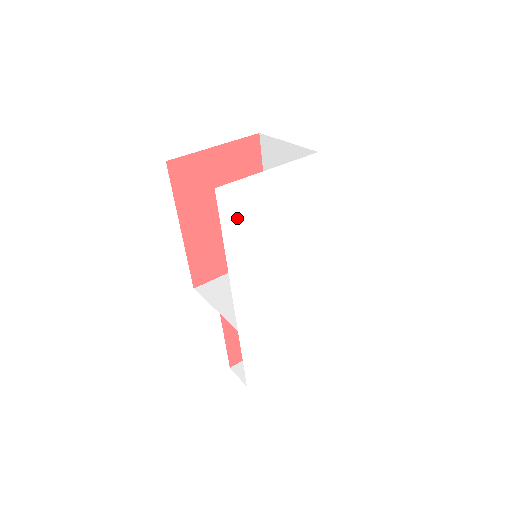
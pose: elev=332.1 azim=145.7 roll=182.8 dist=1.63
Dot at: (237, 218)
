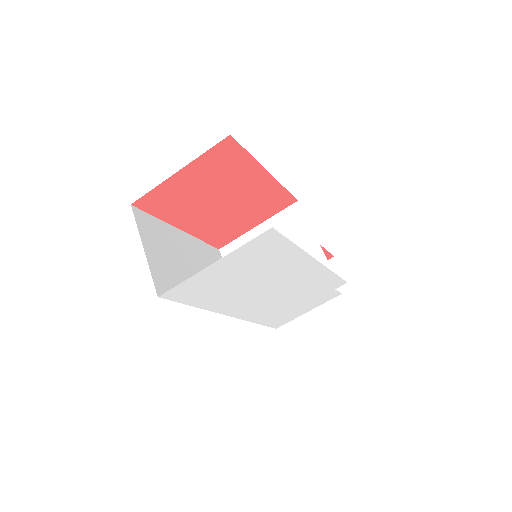
Dot at: (197, 294)
